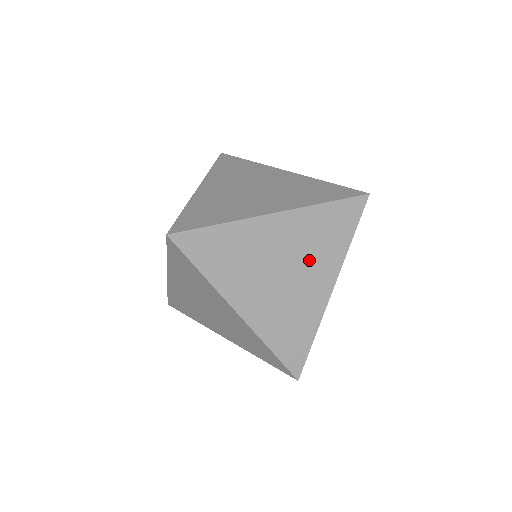
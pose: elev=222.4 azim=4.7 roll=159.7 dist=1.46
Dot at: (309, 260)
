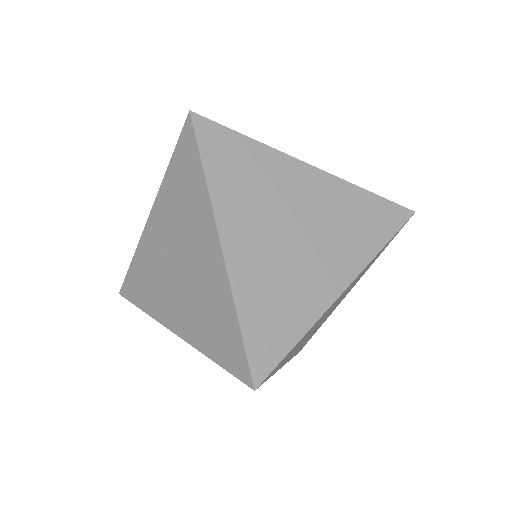
Dot at: occluded
